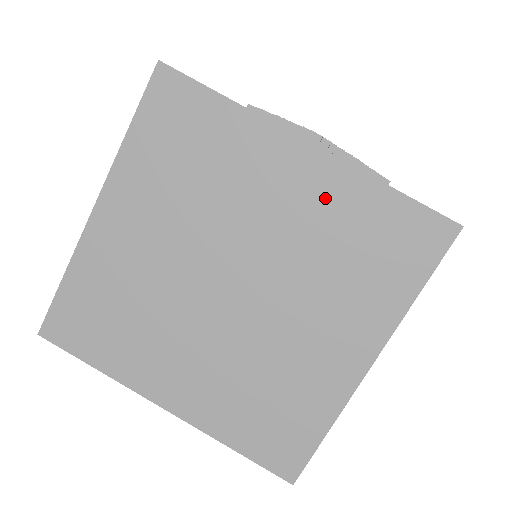
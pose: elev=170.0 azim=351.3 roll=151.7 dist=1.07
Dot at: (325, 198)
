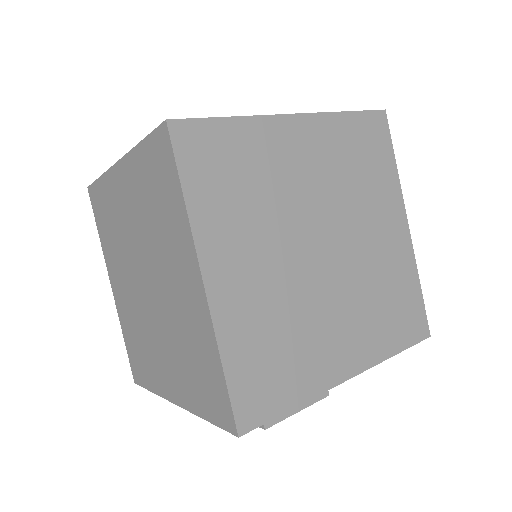
Dot at: (134, 185)
